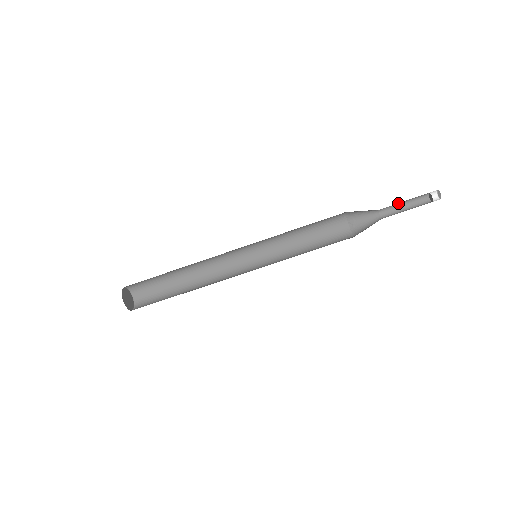
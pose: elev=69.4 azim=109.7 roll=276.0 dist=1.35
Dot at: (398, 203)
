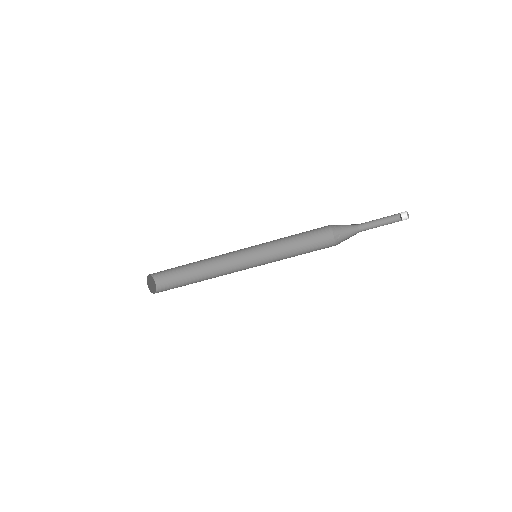
Dot at: (374, 221)
